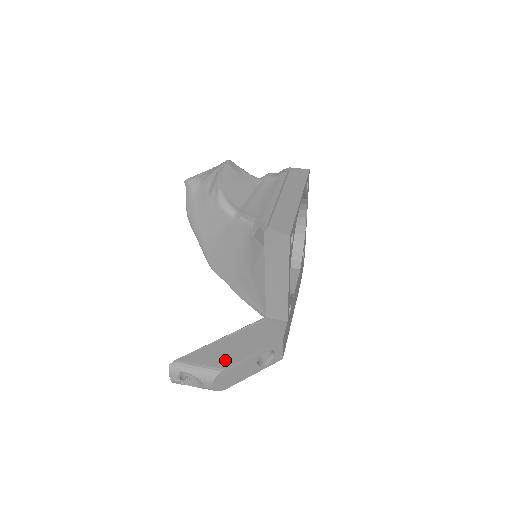
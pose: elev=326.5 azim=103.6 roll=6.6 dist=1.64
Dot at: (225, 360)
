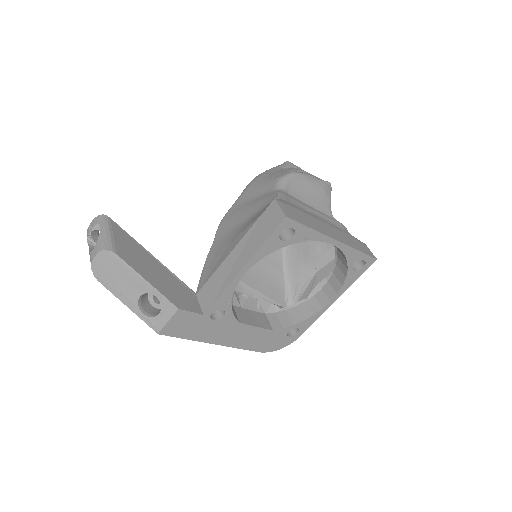
Dot at: (128, 255)
